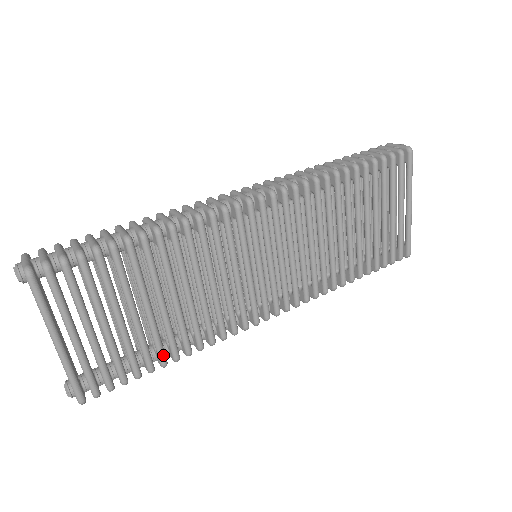
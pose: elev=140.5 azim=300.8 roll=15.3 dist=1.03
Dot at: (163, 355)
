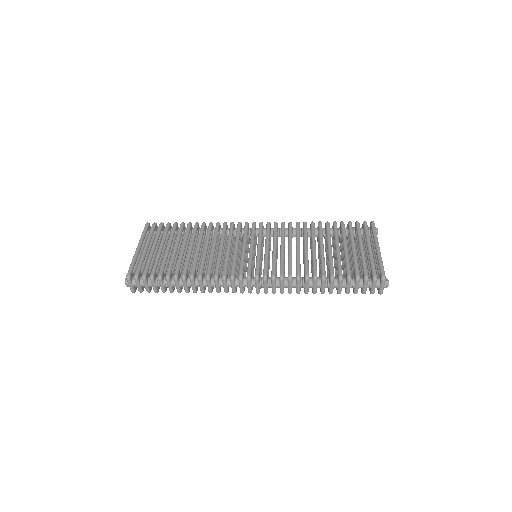
Dot at: (178, 270)
